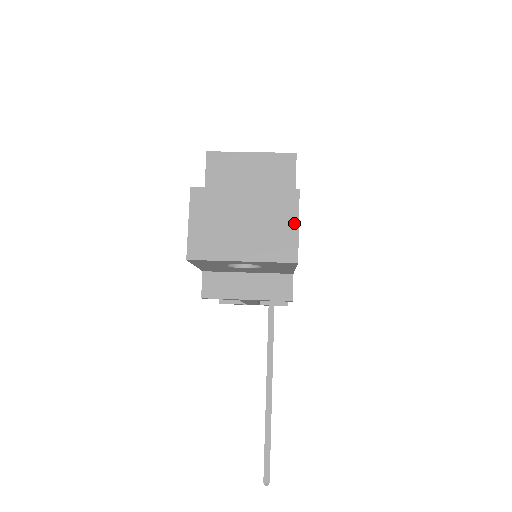
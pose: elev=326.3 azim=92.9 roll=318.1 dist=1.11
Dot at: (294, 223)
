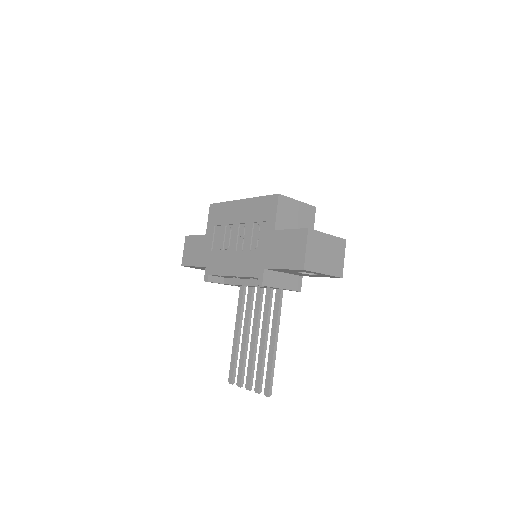
Dot at: (343, 257)
